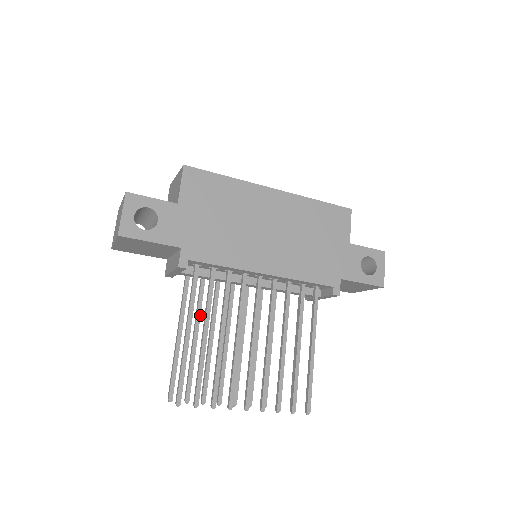
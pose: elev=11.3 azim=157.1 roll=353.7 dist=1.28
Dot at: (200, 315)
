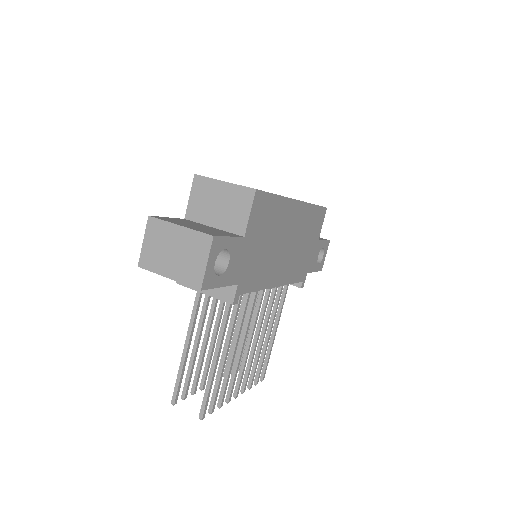
Dot at: occluded
